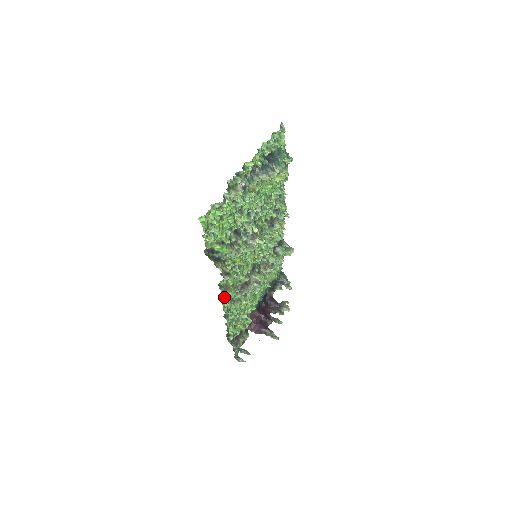
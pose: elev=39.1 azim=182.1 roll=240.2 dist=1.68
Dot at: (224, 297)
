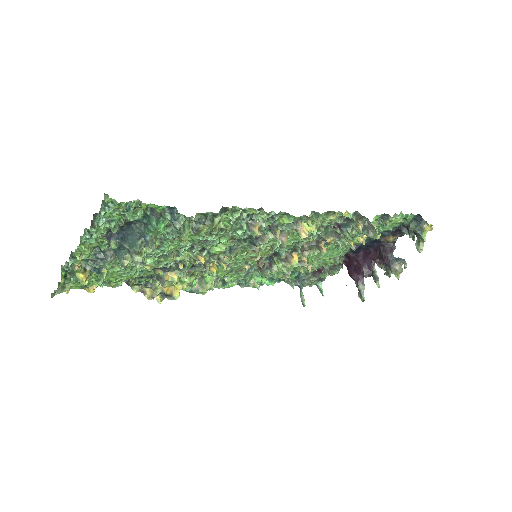
Dot at: (198, 293)
